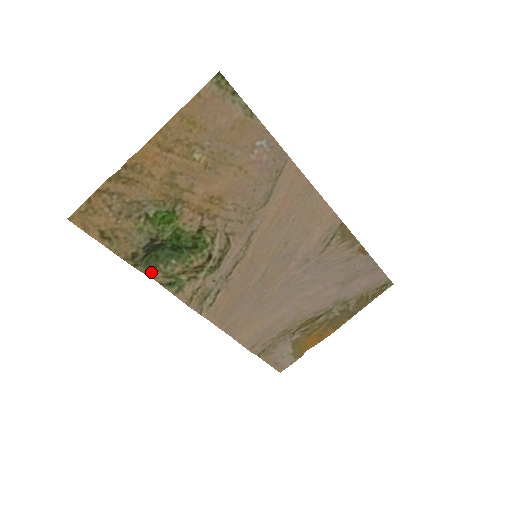
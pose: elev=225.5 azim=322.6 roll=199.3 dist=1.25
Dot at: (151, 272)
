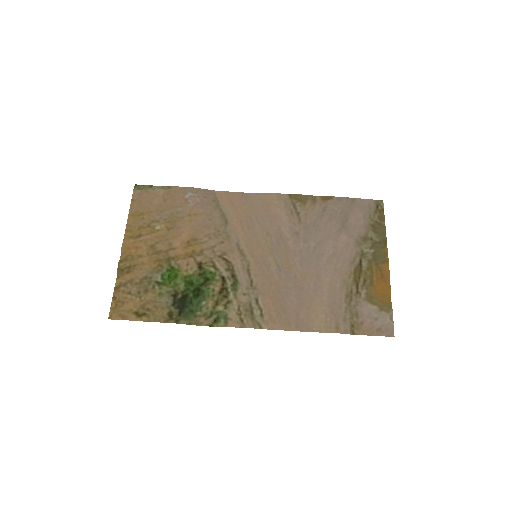
Dot at: (194, 321)
